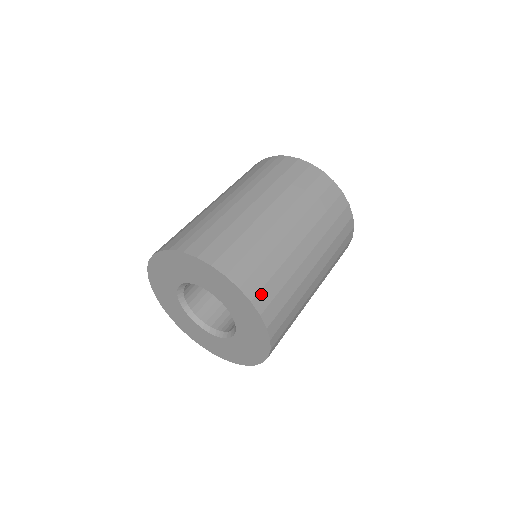
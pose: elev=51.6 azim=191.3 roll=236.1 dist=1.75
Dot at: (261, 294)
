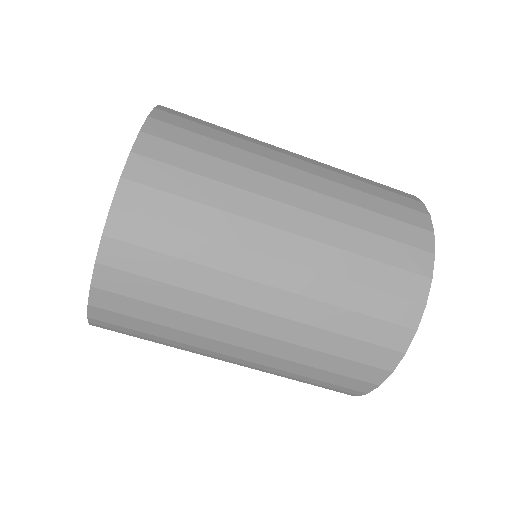
Dot at: (170, 127)
